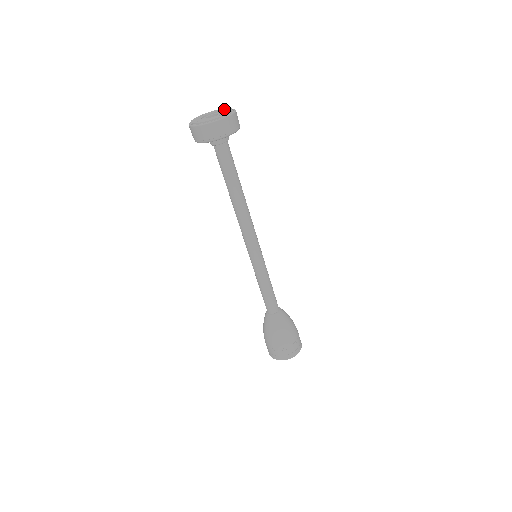
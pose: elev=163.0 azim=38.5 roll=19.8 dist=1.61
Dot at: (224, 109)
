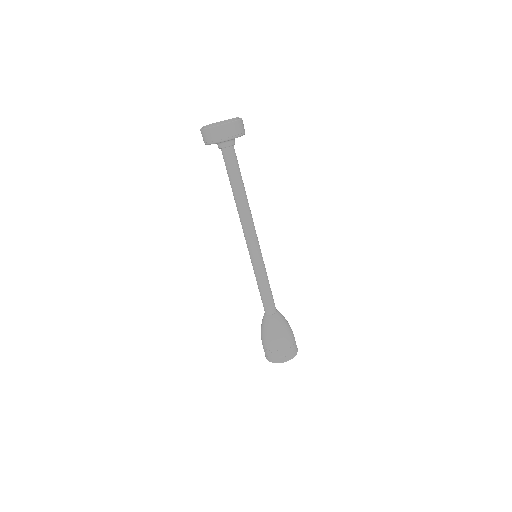
Dot at: (228, 119)
